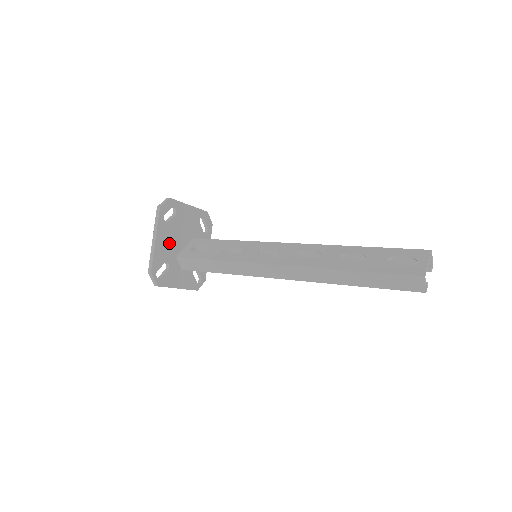
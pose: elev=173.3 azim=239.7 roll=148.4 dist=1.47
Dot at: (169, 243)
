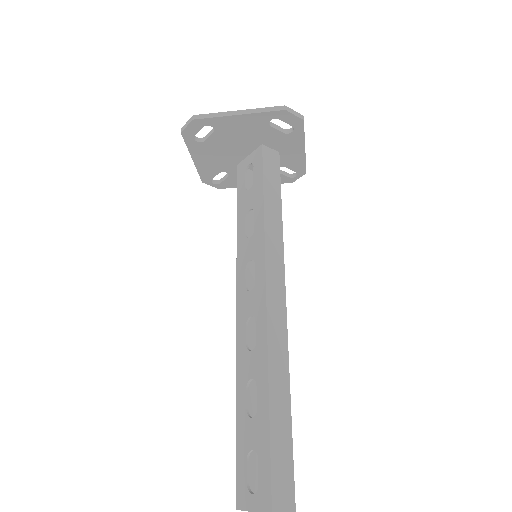
Dot at: (218, 157)
